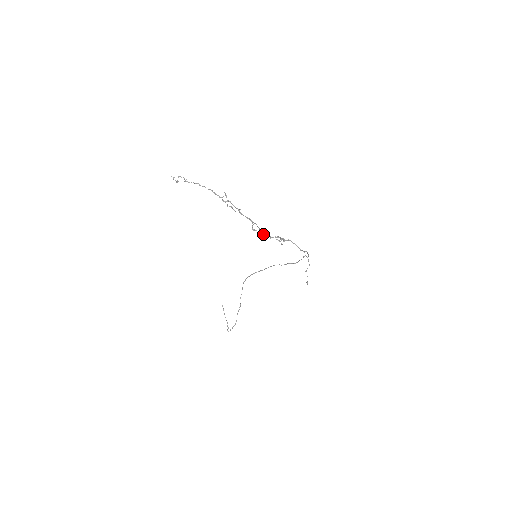
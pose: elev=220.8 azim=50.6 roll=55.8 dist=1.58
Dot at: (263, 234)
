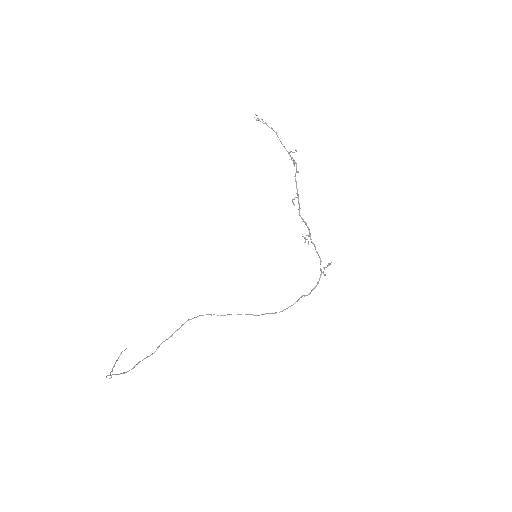
Dot at: (299, 212)
